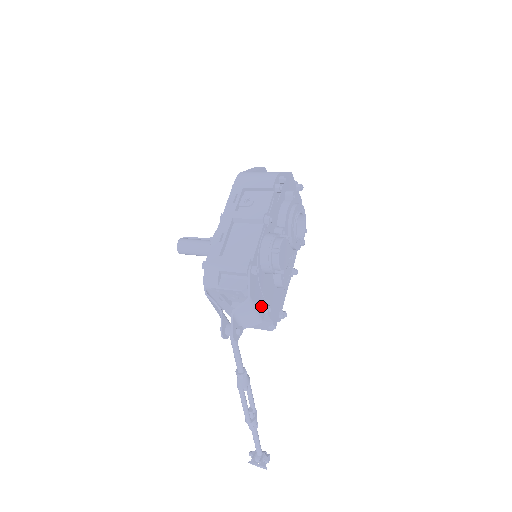
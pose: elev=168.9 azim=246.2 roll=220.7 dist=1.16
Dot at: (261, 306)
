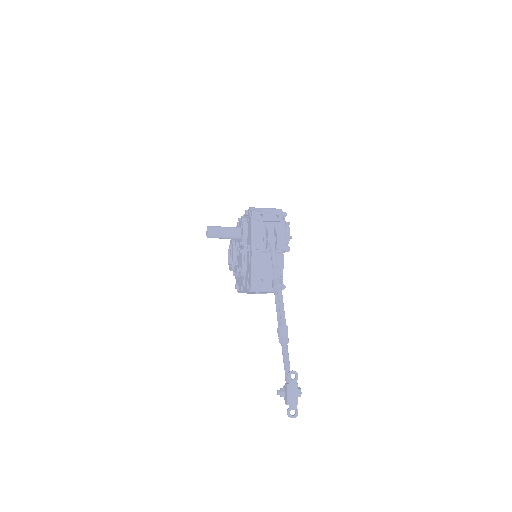
Dot at: occluded
